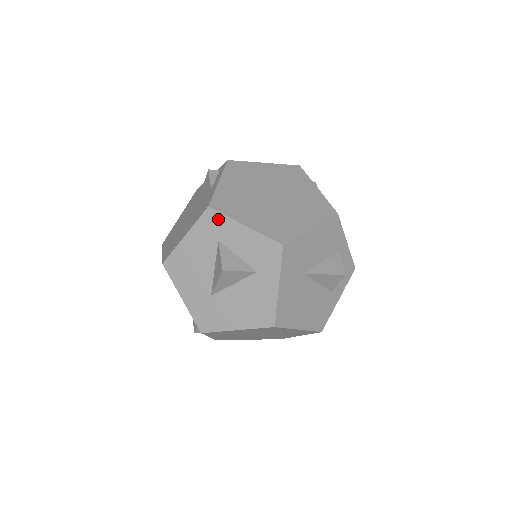
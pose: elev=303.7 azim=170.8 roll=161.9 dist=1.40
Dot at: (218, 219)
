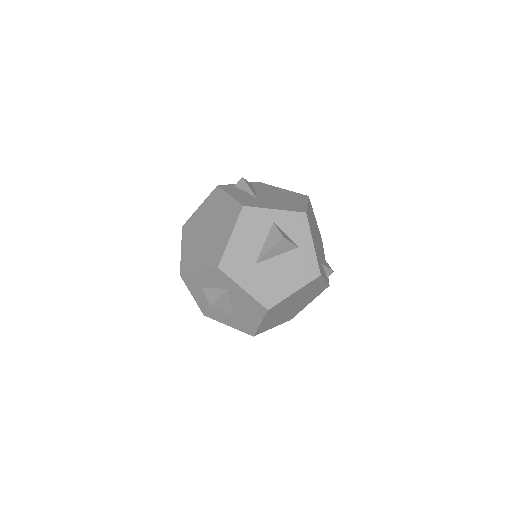
Dot at: (189, 278)
